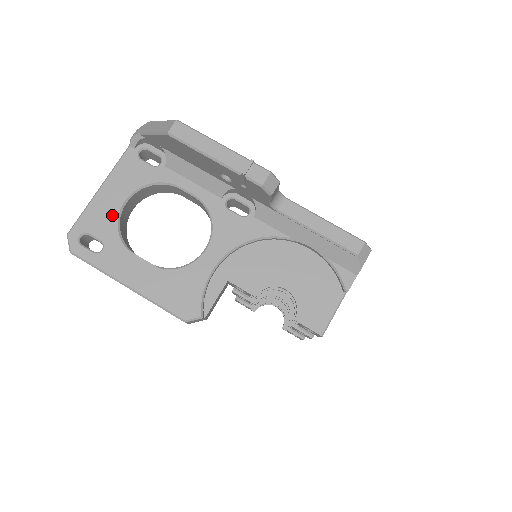
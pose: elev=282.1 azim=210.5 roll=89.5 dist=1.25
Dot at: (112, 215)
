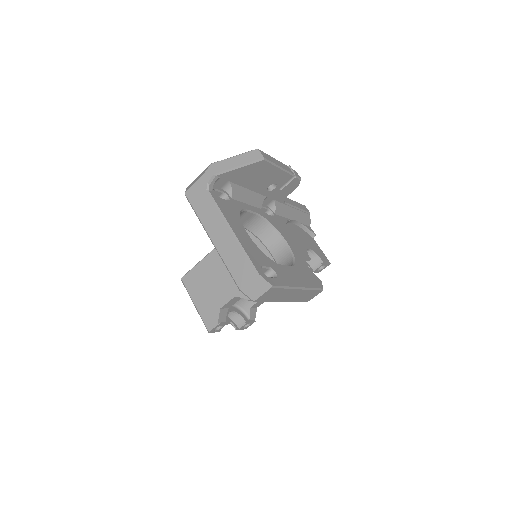
Dot at: (254, 246)
